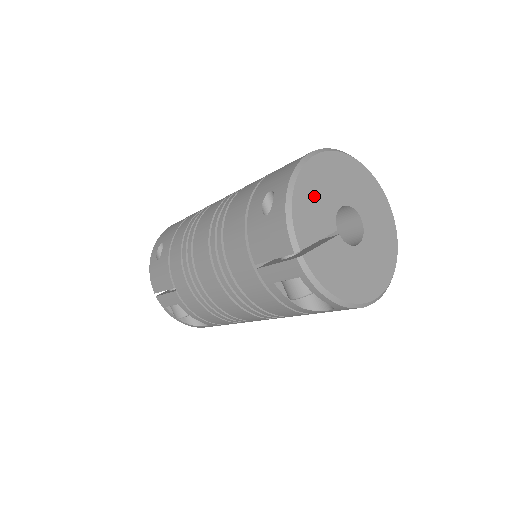
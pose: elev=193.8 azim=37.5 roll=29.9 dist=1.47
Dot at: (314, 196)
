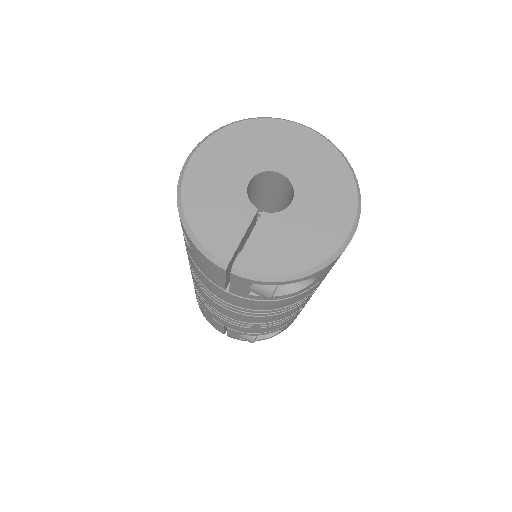
Dot at: (211, 202)
